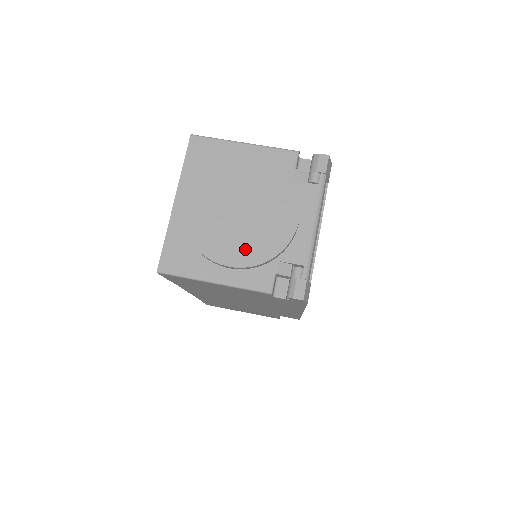
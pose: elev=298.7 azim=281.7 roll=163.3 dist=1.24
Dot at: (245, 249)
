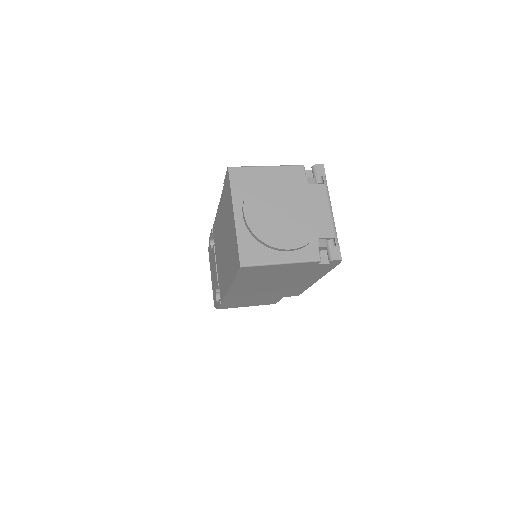
Dot at: (296, 235)
